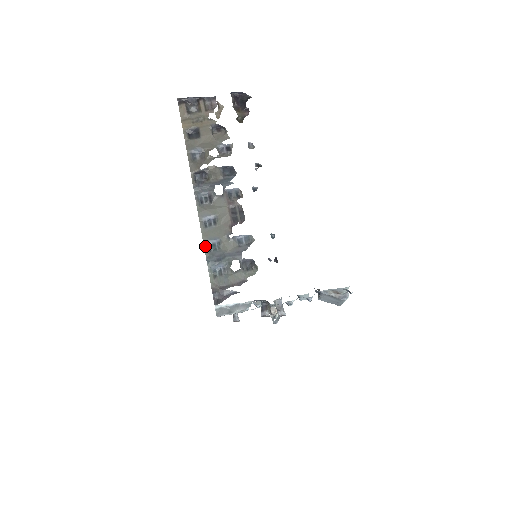
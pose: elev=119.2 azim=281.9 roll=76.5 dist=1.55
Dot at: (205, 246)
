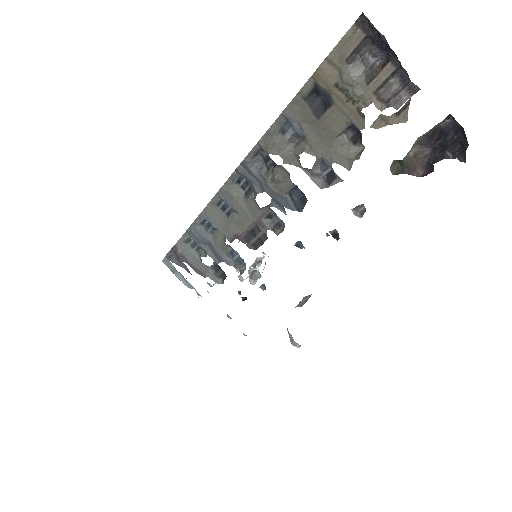
Dot at: (200, 216)
